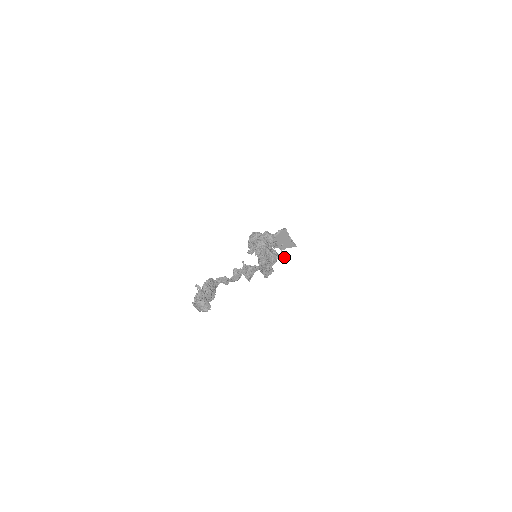
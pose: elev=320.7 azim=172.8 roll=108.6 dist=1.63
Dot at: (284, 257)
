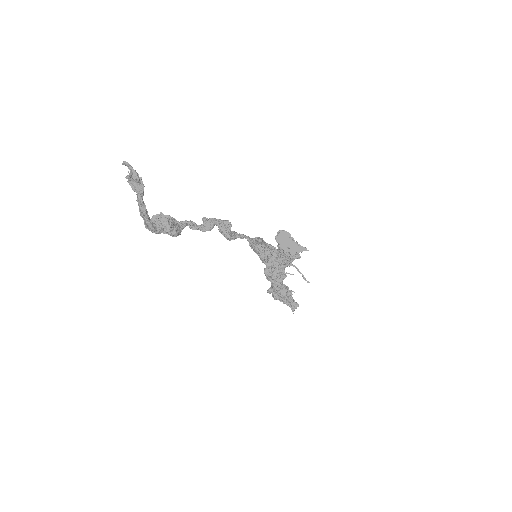
Dot at: (308, 282)
